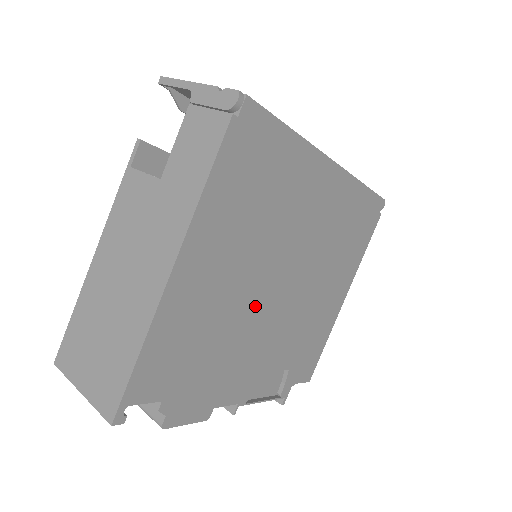
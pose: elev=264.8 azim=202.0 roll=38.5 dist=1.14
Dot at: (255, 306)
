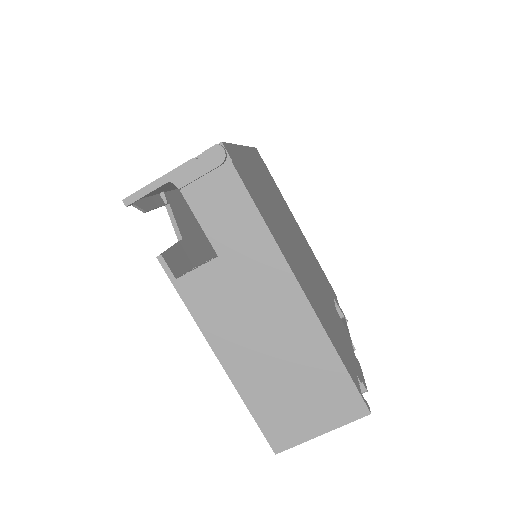
Dot at: (310, 274)
